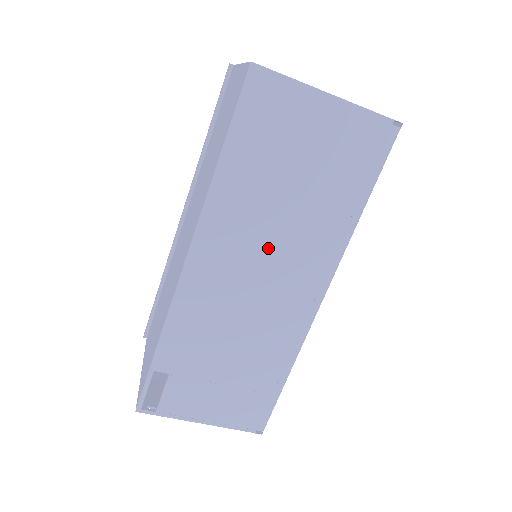
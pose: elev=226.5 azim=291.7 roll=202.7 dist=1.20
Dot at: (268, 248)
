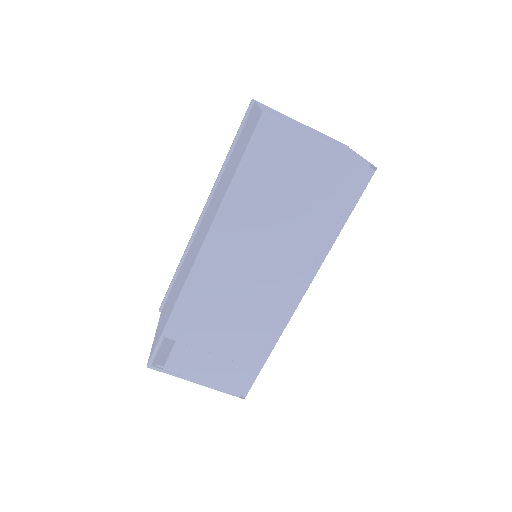
Dot at: (263, 252)
